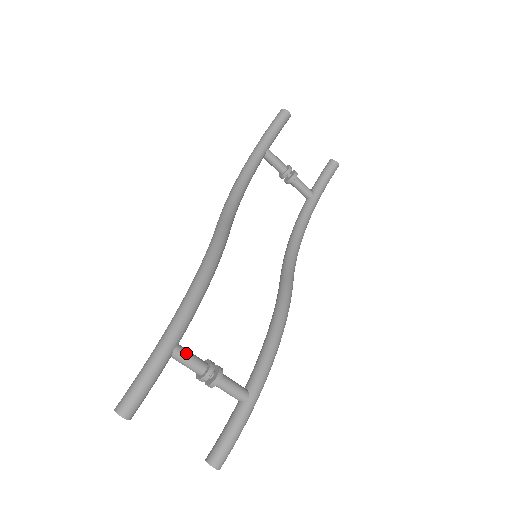
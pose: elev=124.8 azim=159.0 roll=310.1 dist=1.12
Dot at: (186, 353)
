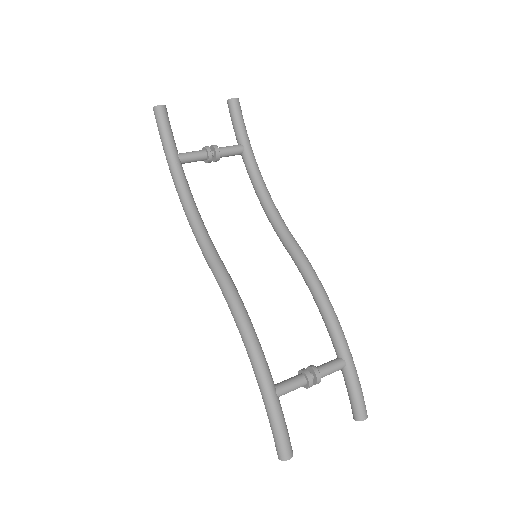
Dot at: (285, 386)
